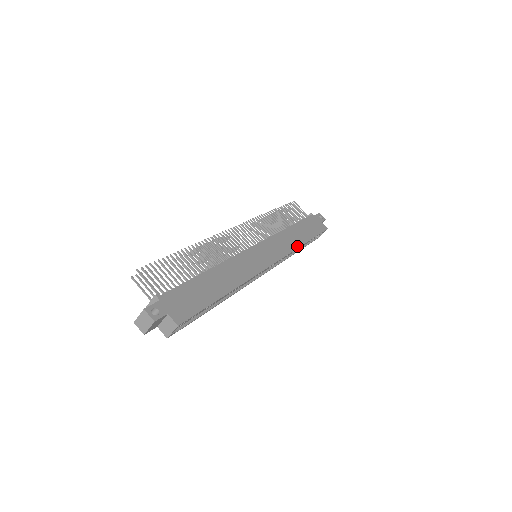
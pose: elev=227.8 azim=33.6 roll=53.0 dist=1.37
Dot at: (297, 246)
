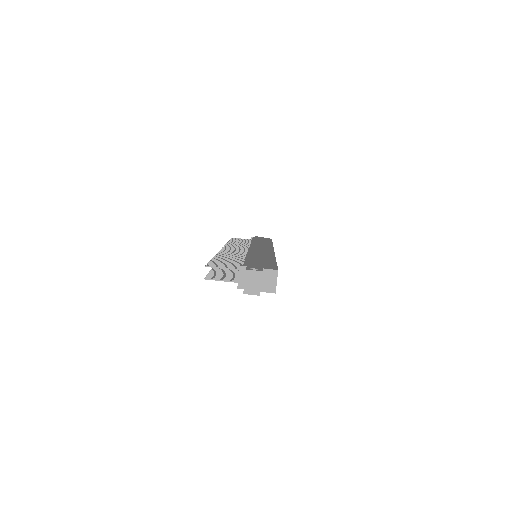
Dot at: (271, 244)
